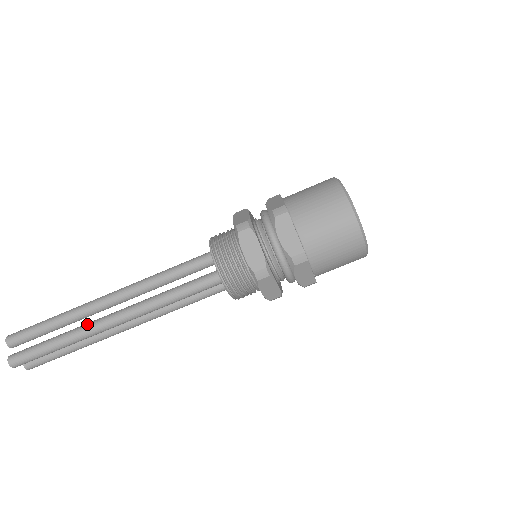
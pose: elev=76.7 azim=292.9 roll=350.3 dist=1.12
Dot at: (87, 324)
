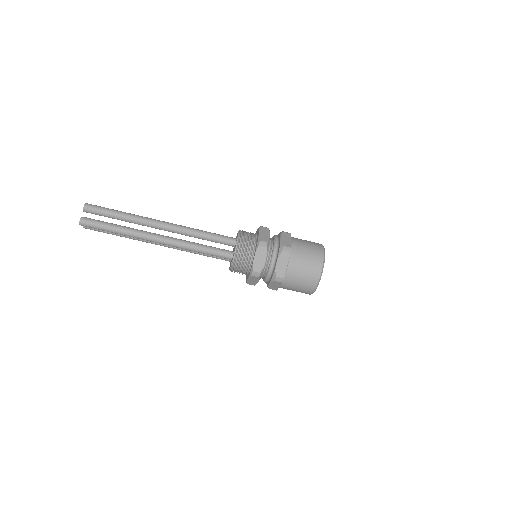
Dot at: (141, 231)
